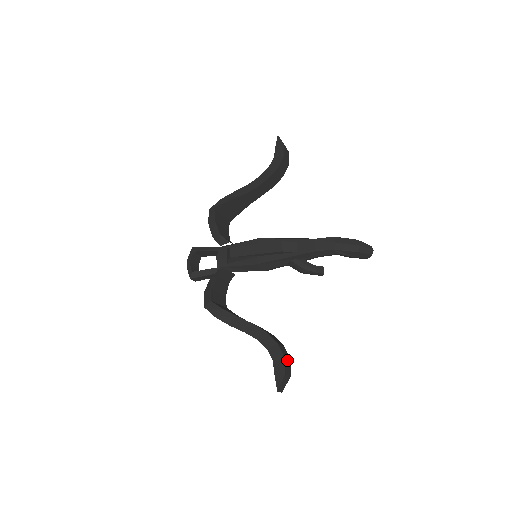
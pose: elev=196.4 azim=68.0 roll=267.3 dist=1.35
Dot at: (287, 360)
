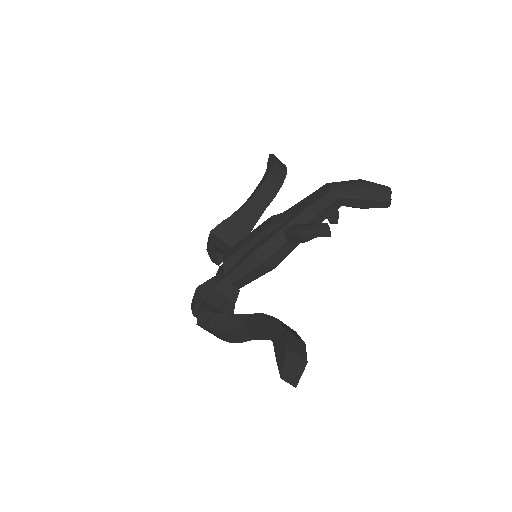
Dot at: (294, 337)
